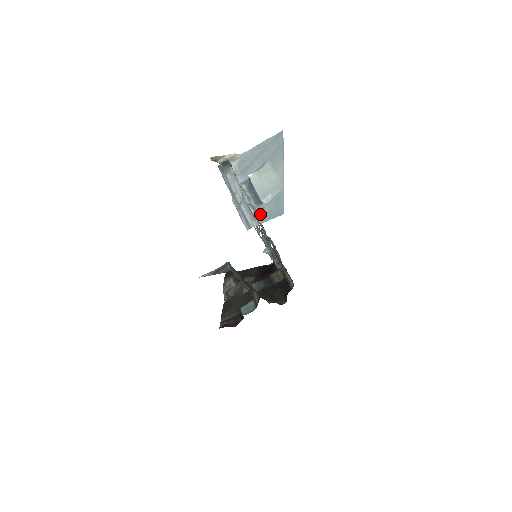
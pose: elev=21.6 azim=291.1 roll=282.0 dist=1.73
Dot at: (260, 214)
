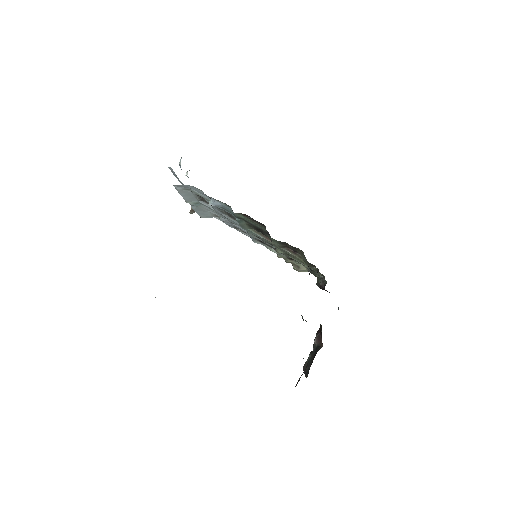
Dot at: occluded
